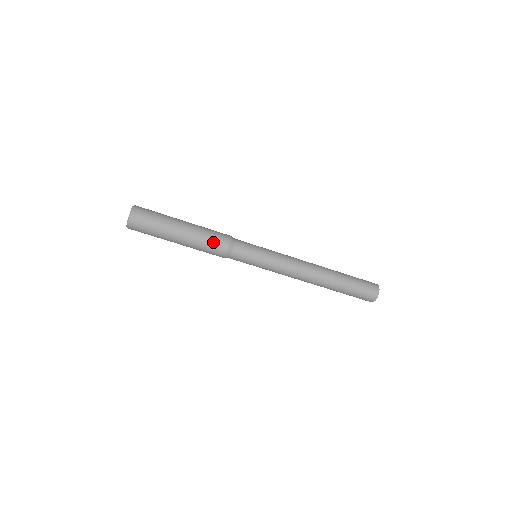
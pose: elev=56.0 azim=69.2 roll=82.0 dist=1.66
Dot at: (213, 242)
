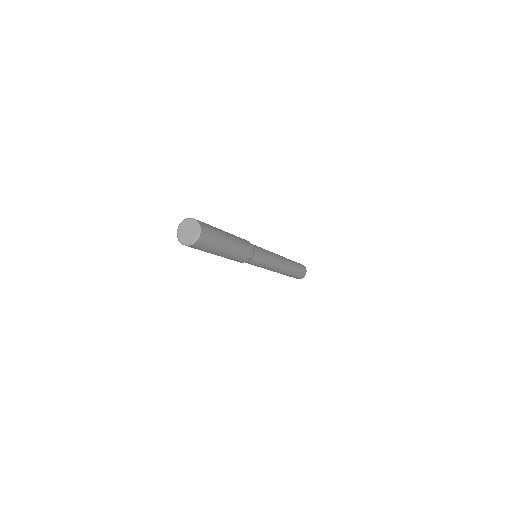
Dot at: (234, 260)
